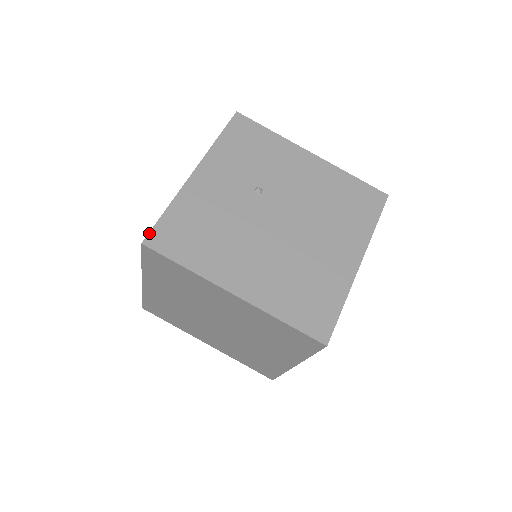
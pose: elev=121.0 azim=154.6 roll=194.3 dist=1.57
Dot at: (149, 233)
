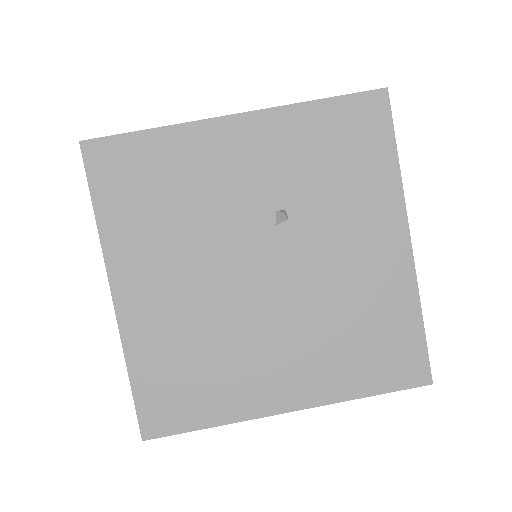
Dot at: (100, 138)
